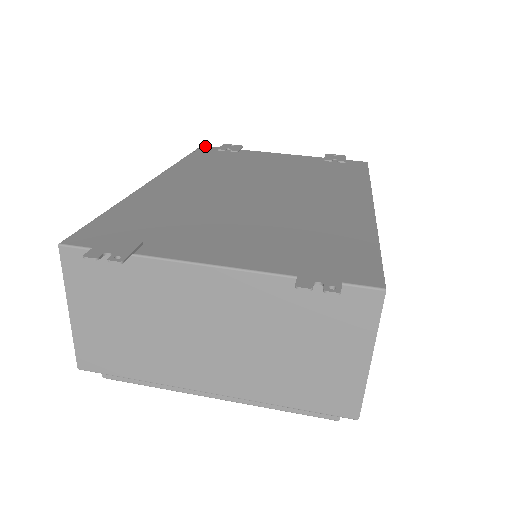
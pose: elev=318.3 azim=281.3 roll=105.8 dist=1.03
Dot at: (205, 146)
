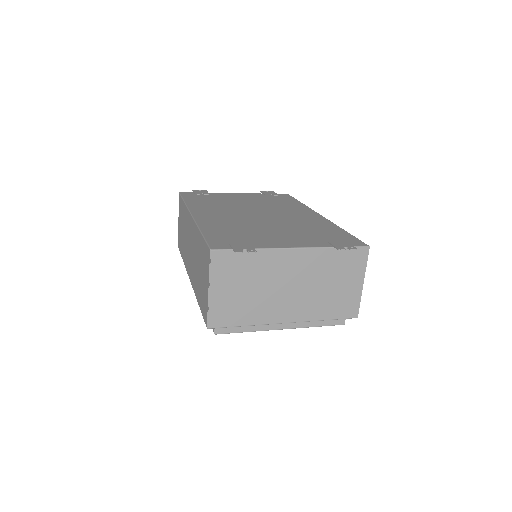
Dot at: (182, 192)
